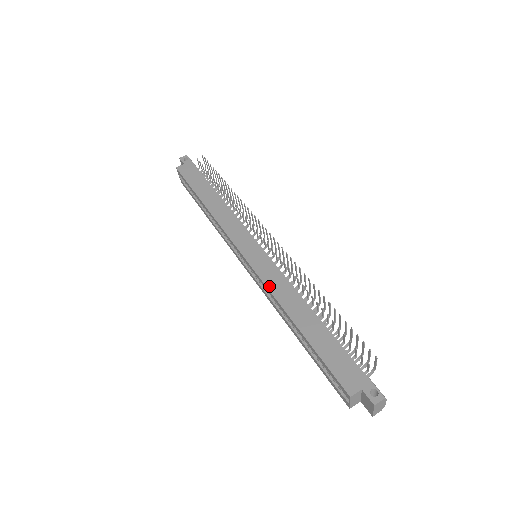
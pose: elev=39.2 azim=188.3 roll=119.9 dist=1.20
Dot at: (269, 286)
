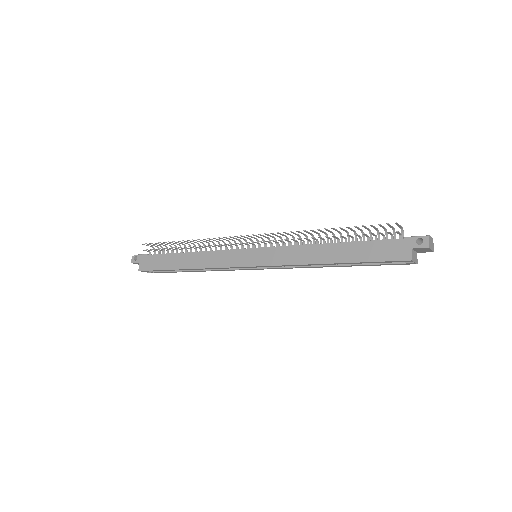
Dot at: (289, 263)
